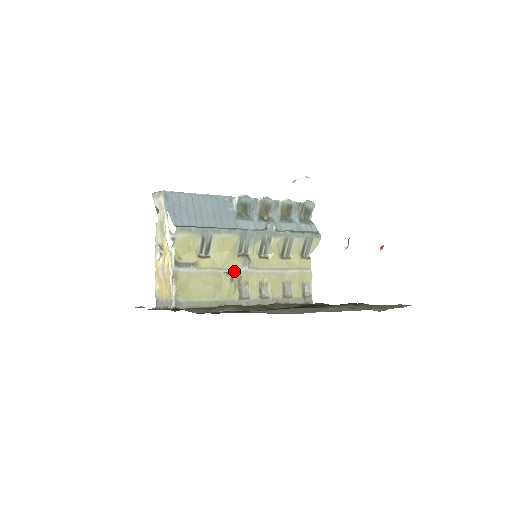
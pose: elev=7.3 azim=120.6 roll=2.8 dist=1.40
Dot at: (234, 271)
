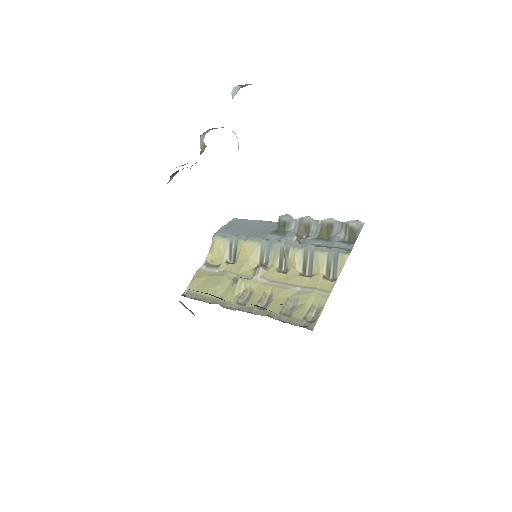
Dot at: (246, 278)
